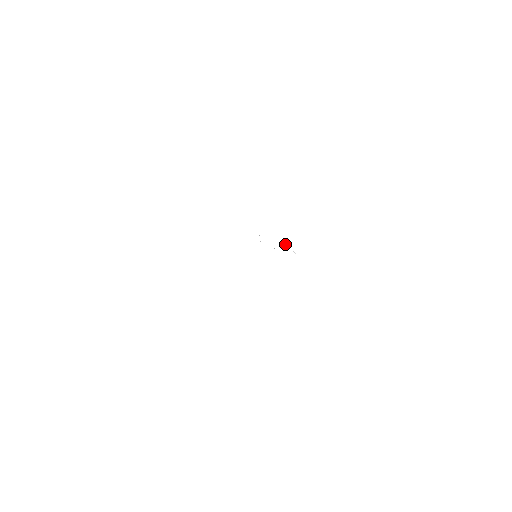
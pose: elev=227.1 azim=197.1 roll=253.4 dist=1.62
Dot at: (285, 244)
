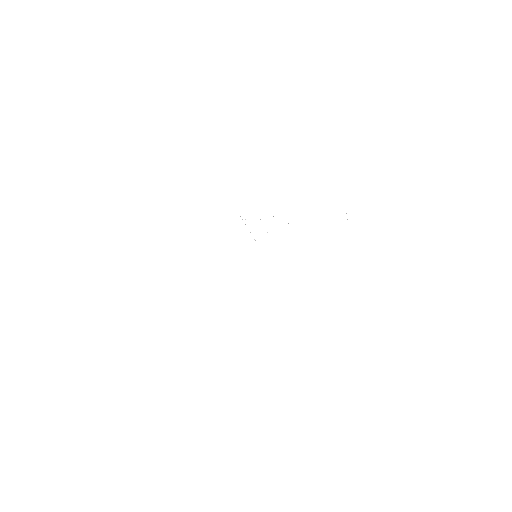
Dot at: occluded
